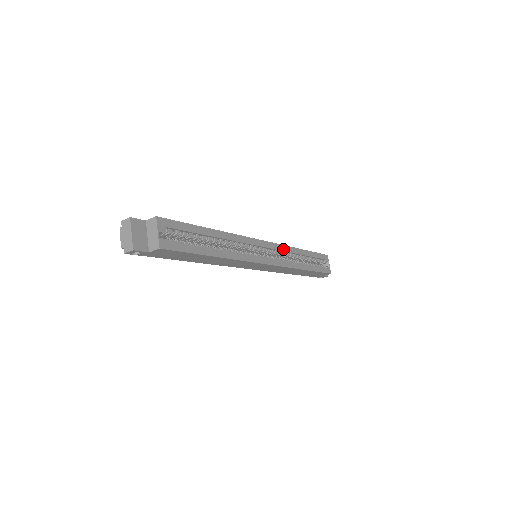
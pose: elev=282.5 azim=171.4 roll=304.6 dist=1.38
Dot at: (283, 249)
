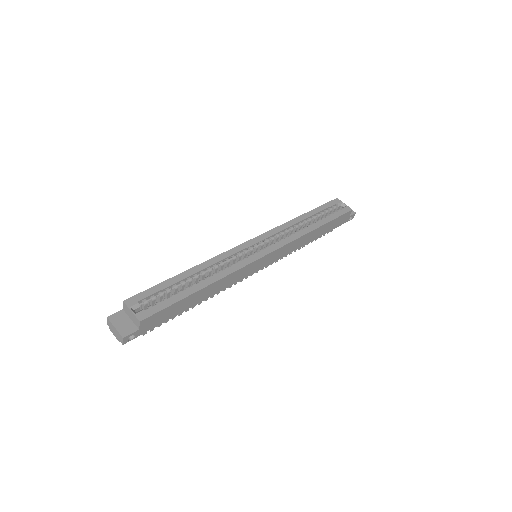
Dot at: (277, 231)
